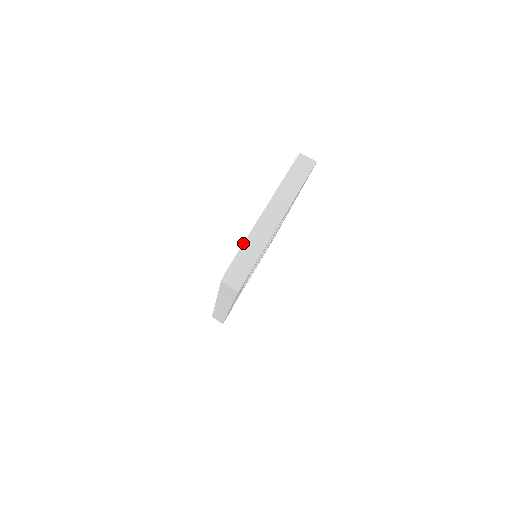
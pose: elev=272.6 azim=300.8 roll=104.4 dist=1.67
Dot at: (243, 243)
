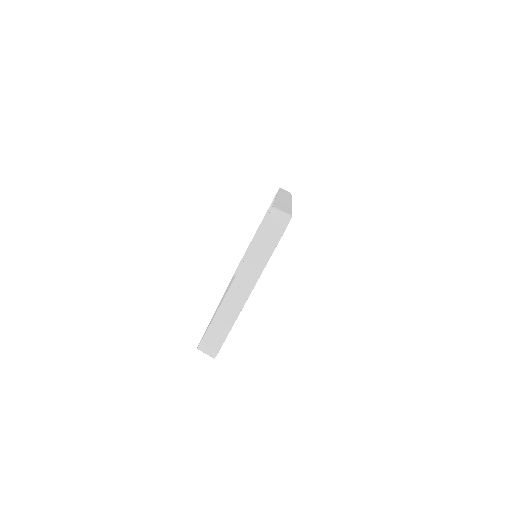
Dot at: (212, 320)
